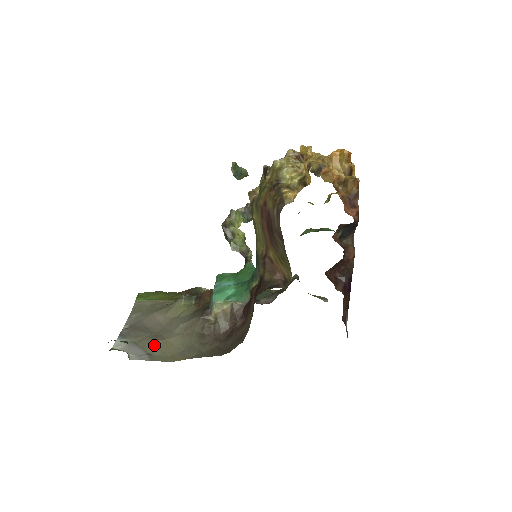
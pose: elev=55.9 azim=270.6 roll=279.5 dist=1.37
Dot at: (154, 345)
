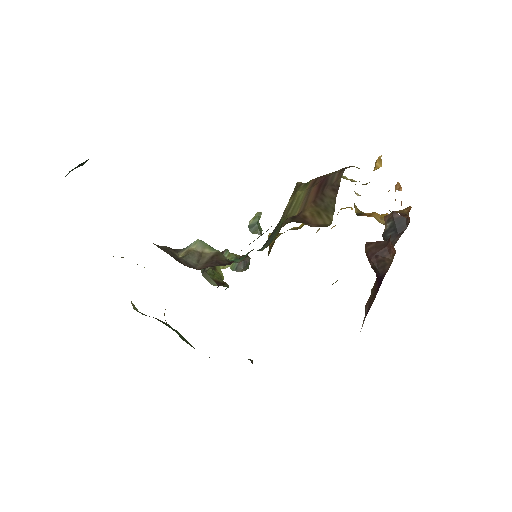
Dot at: occluded
